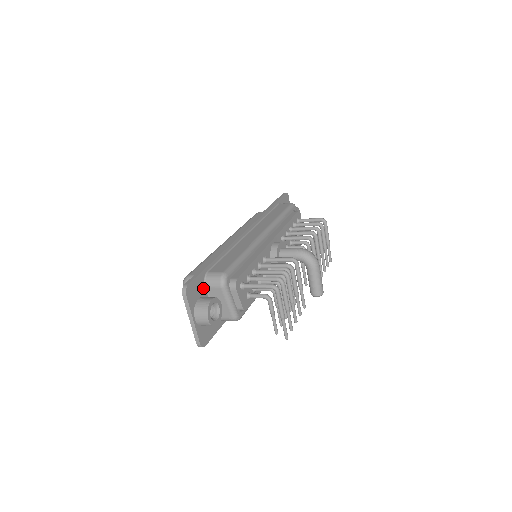
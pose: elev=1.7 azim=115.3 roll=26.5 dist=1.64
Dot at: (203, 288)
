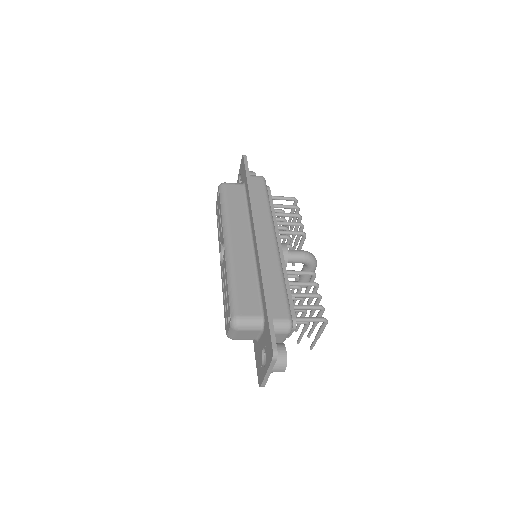
Dot at: occluded
